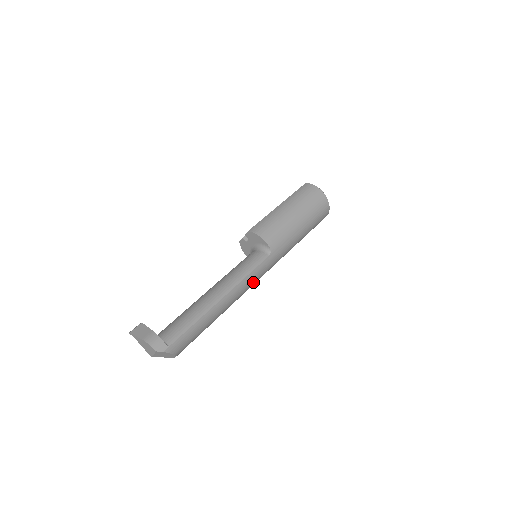
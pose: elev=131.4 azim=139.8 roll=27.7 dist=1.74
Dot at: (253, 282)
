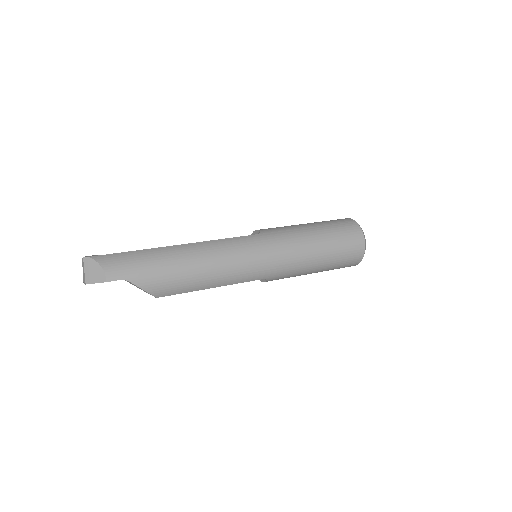
Dot at: (233, 251)
